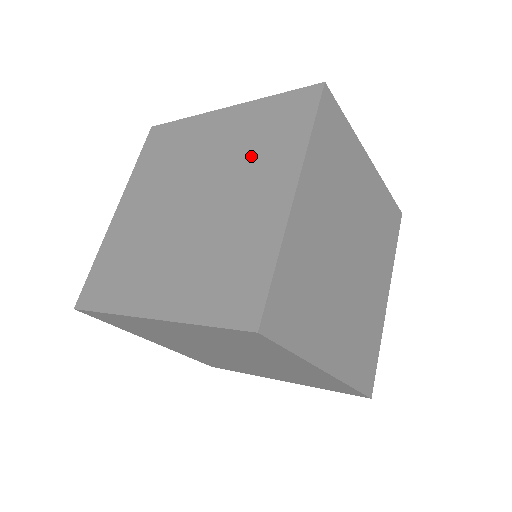
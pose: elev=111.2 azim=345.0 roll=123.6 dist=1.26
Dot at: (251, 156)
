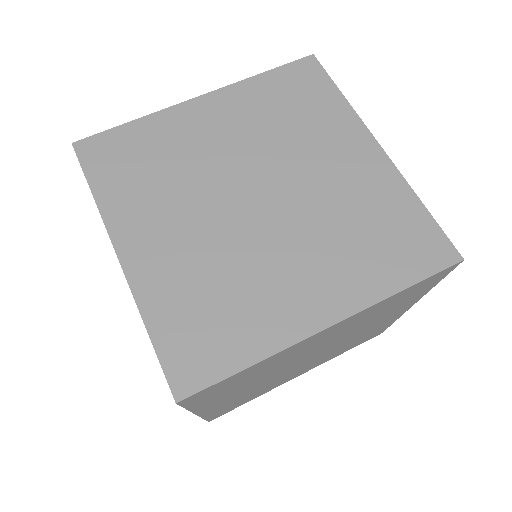
Dot at: (294, 131)
